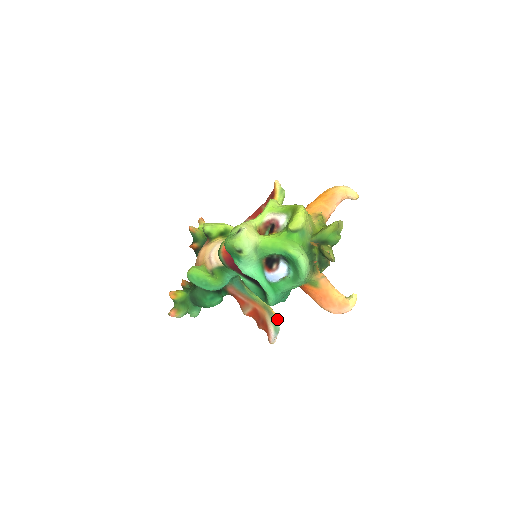
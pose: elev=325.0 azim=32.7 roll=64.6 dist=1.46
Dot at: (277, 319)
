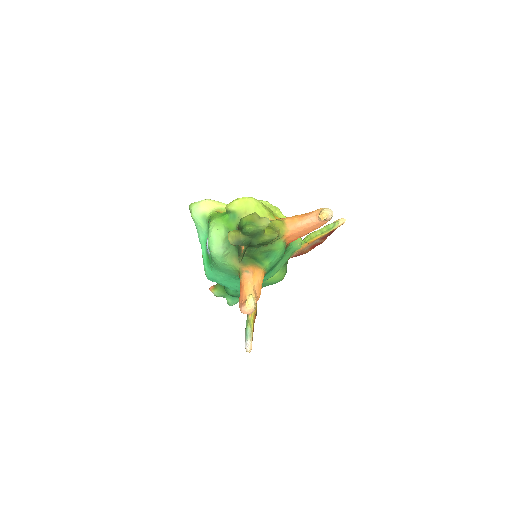
Dot at: (249, 323)
